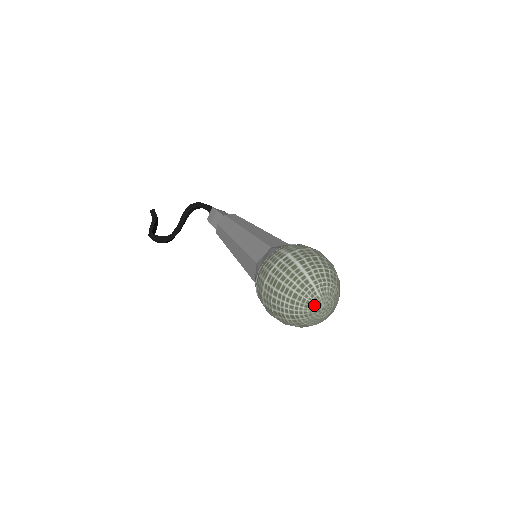
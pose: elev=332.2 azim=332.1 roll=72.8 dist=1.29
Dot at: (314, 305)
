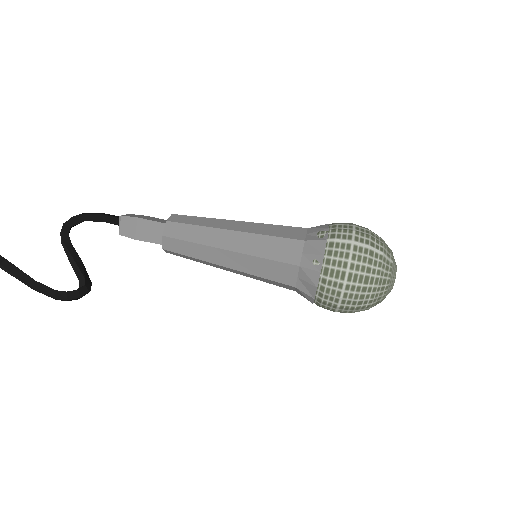
Dot at: occluded
